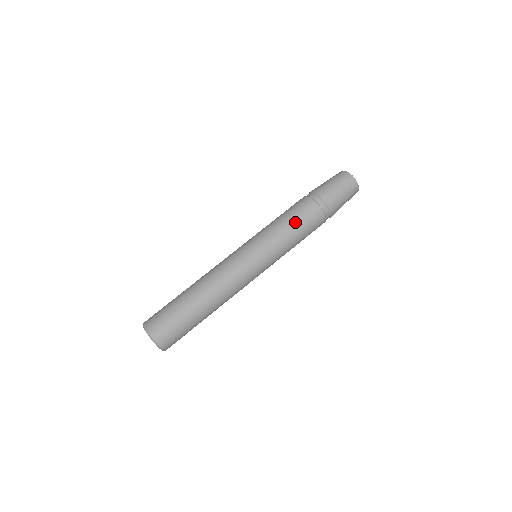
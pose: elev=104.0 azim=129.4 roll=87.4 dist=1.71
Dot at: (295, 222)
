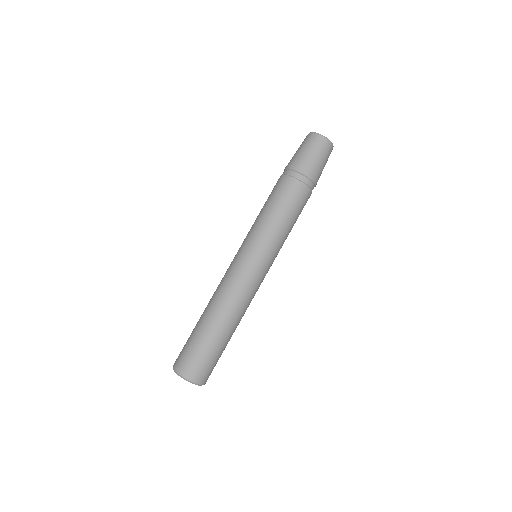
Dot at: (271, 203)
